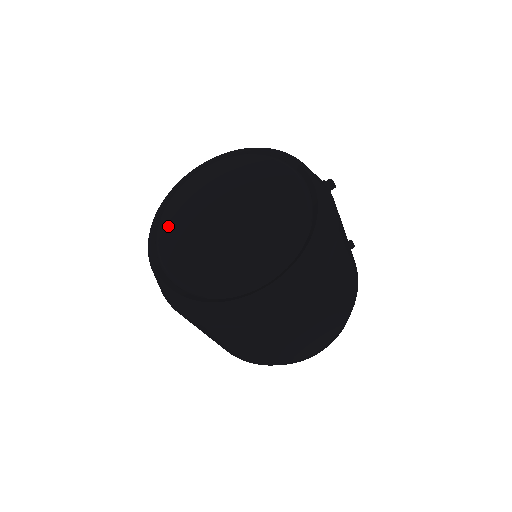
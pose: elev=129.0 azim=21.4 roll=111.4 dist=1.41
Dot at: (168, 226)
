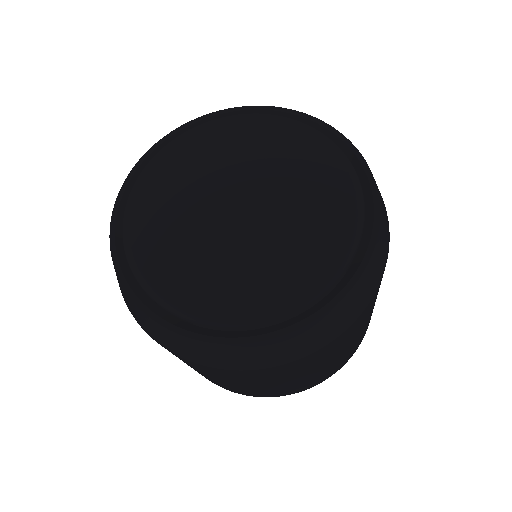
Dot at: (153, 255)
